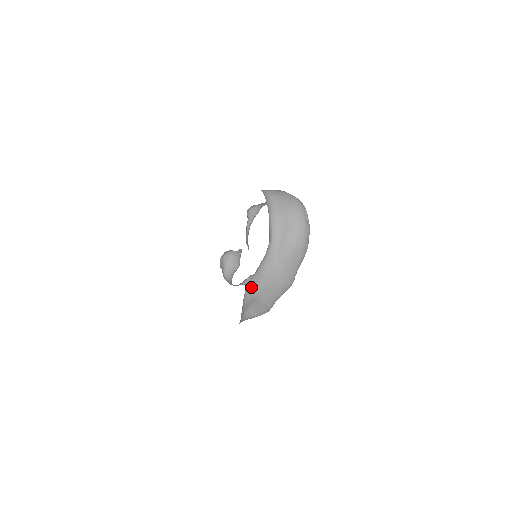
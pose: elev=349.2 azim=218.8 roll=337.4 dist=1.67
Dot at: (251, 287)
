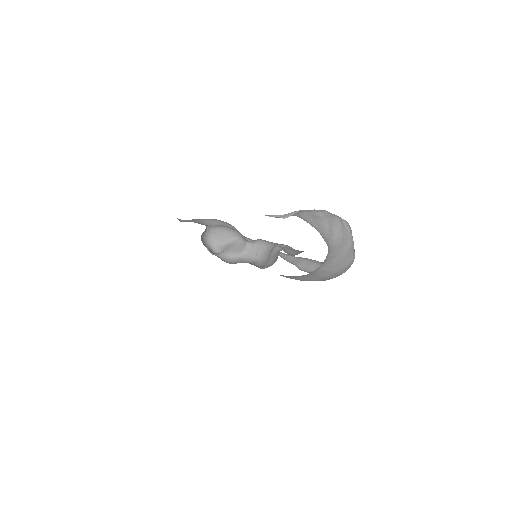
Dot at: occluded
